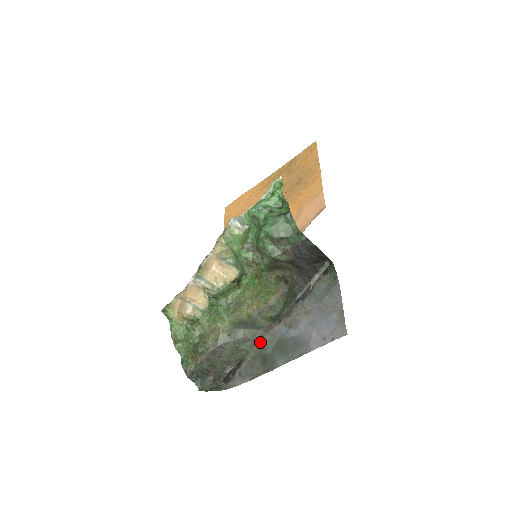
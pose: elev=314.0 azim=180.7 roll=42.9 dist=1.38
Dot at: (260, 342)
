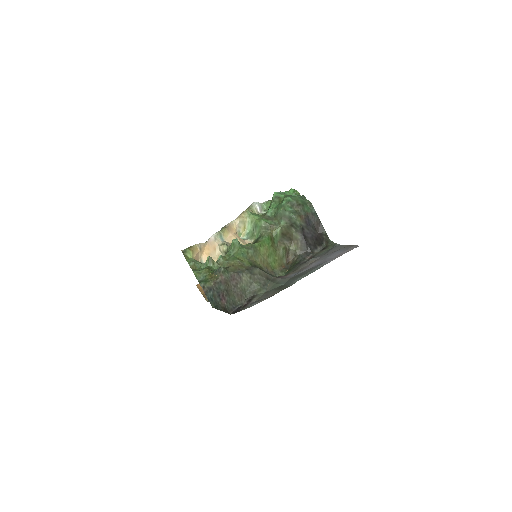
Dot at: (273, 281)
